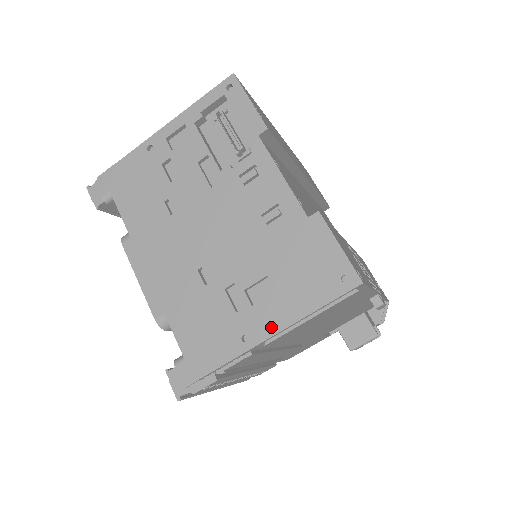
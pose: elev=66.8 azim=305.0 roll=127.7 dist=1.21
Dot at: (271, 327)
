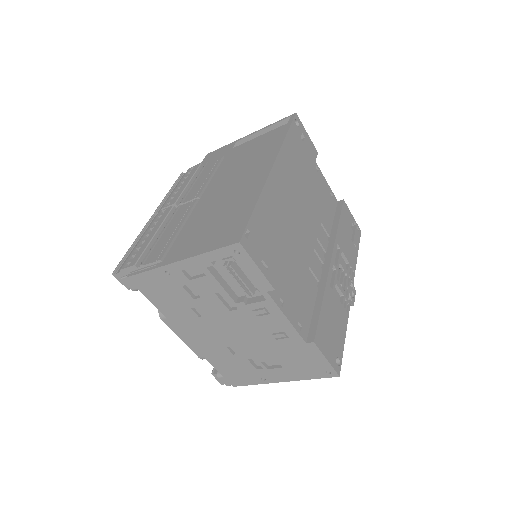
Dot at: (280, 379)
